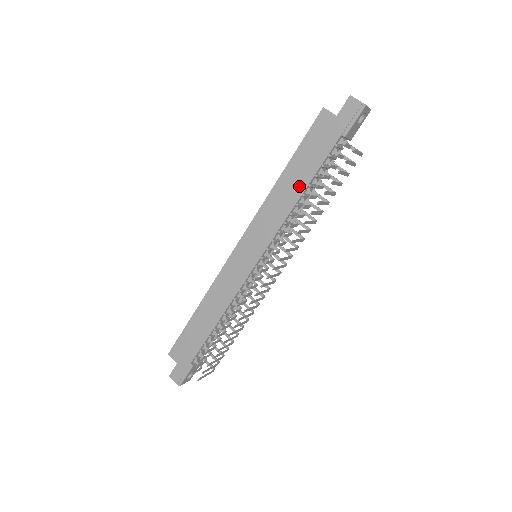
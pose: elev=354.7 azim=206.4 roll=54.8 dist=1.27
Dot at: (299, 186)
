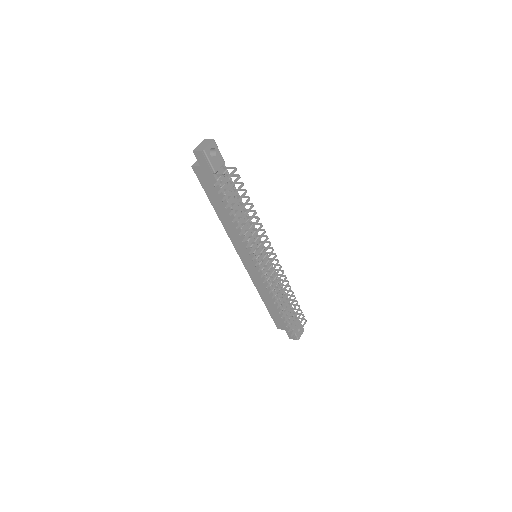
Dot at: (228, 213)
